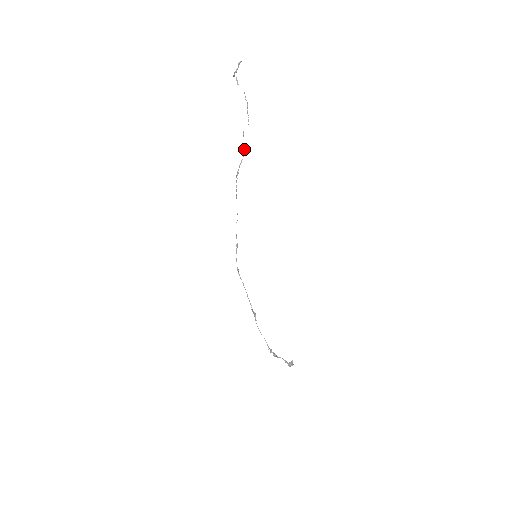
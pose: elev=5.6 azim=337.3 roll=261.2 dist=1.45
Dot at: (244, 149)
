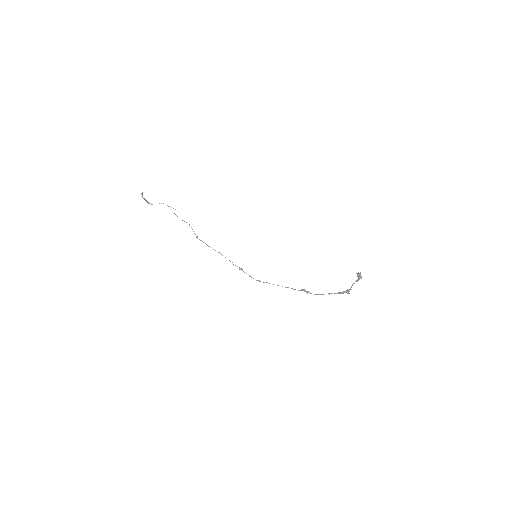
Dot at: occluded
